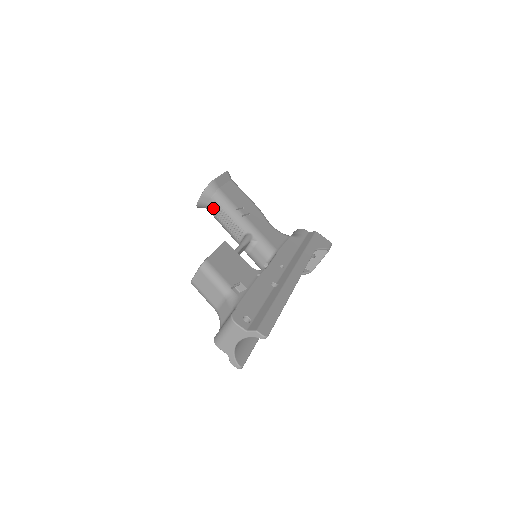
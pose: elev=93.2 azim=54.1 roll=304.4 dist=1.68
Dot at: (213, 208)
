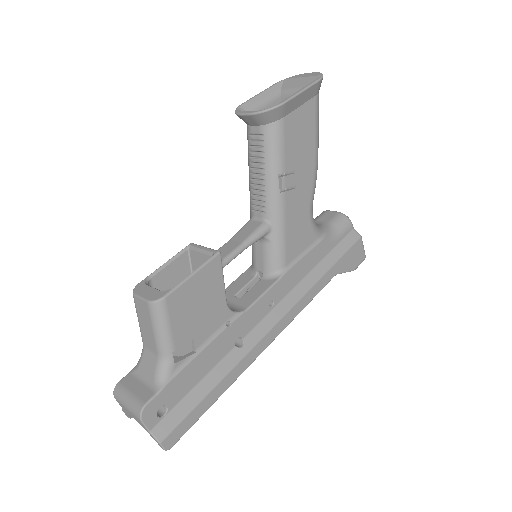
Dot at: (253, 139)
